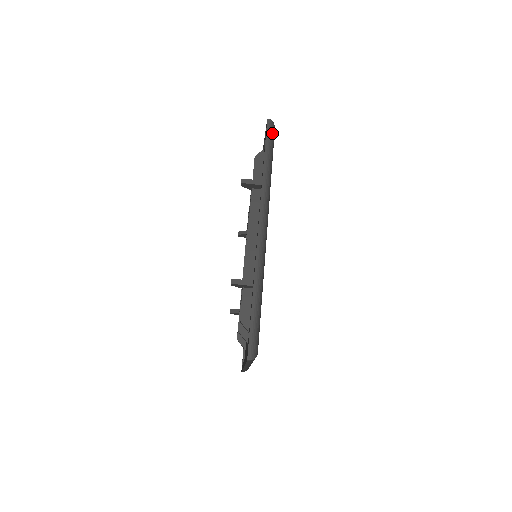
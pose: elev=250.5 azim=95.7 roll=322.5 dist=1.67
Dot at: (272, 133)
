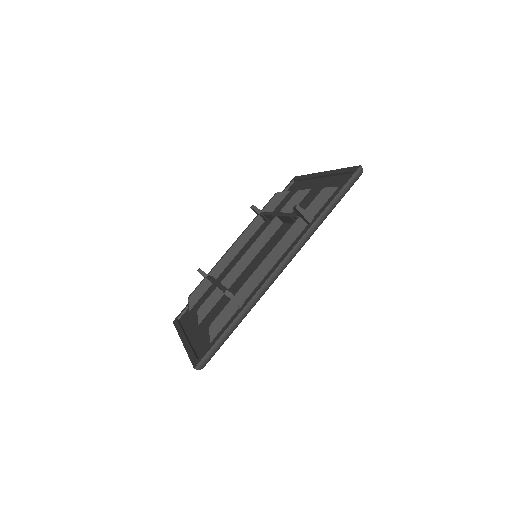
Dot at: (354, 182)
